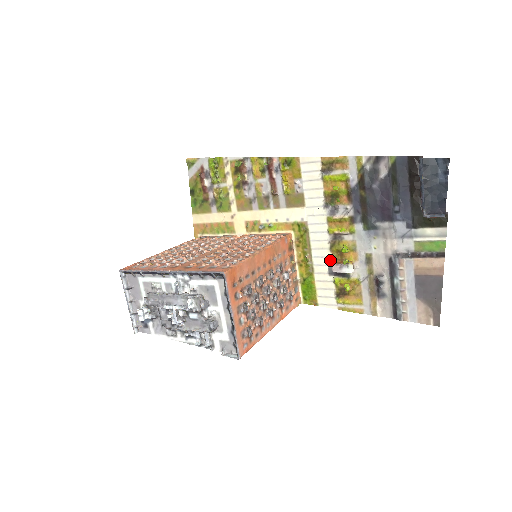
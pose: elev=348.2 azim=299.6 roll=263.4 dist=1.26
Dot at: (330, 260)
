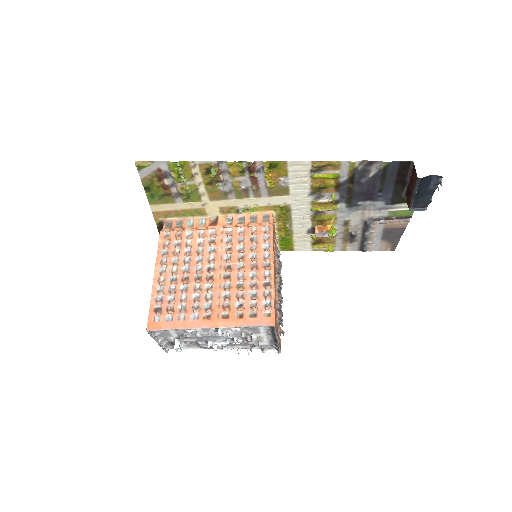
Dot at: (310, 226)
